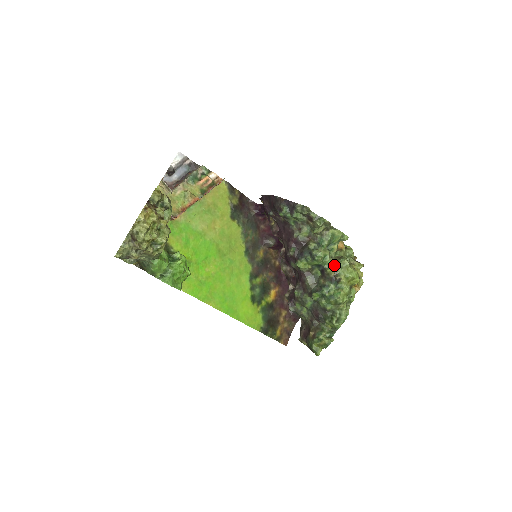
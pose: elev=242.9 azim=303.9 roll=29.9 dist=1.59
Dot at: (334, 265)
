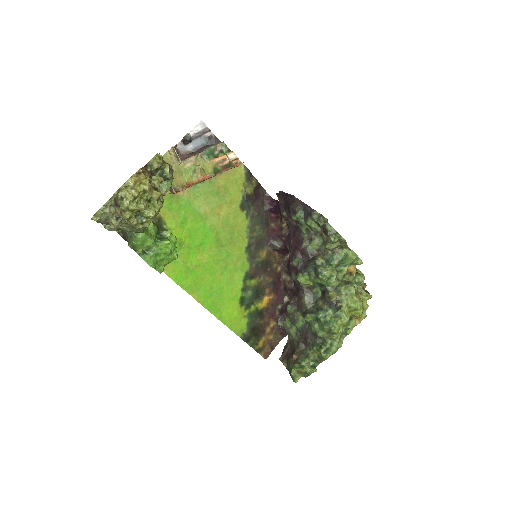
Dot at: (338, 289)
